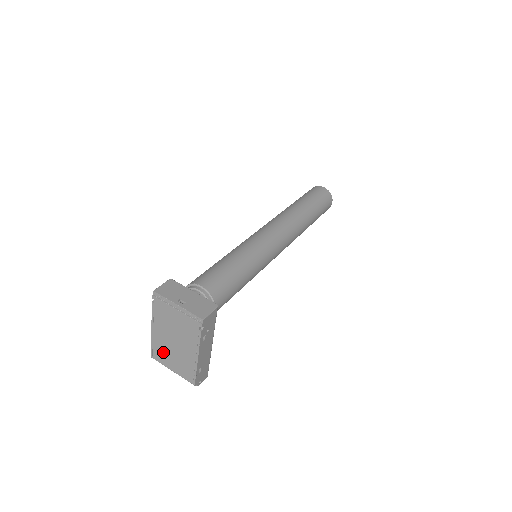
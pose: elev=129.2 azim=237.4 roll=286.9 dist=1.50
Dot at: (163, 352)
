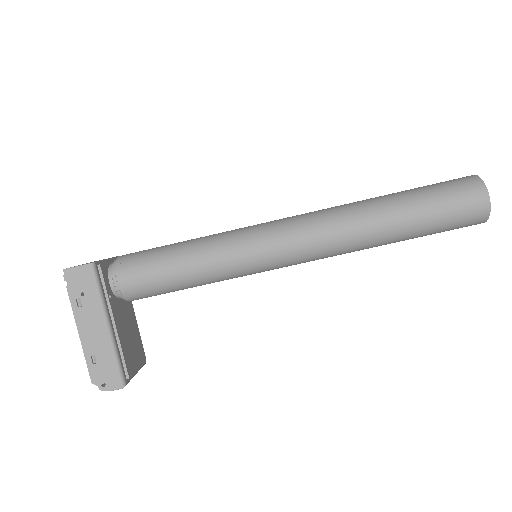
Dot at: occluded
